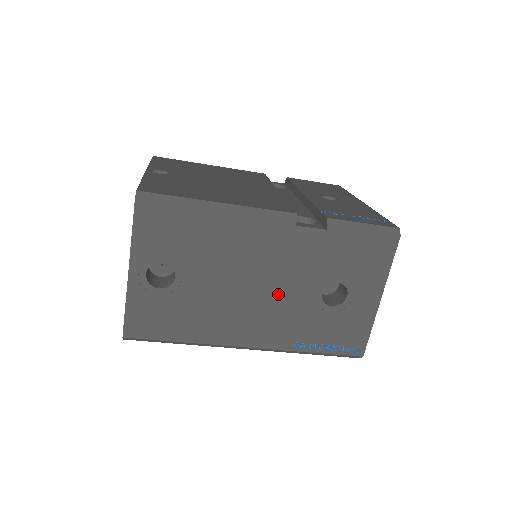
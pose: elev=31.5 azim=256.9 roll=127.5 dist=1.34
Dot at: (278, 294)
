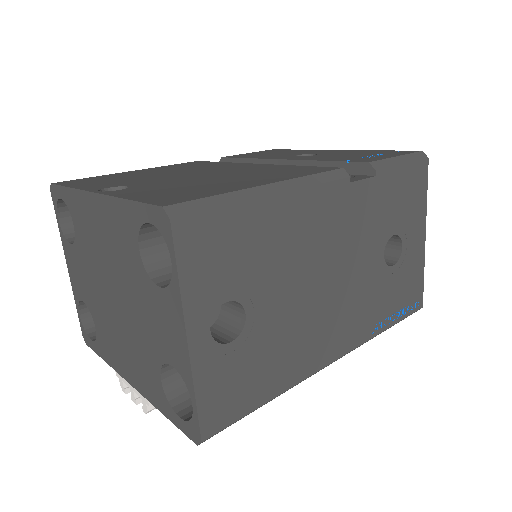
Dot at: (349, 277)
